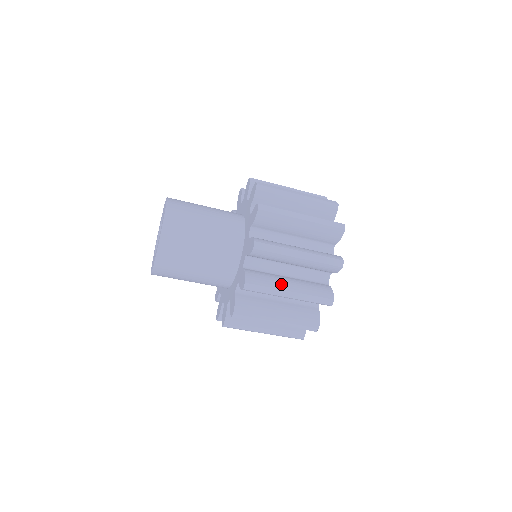
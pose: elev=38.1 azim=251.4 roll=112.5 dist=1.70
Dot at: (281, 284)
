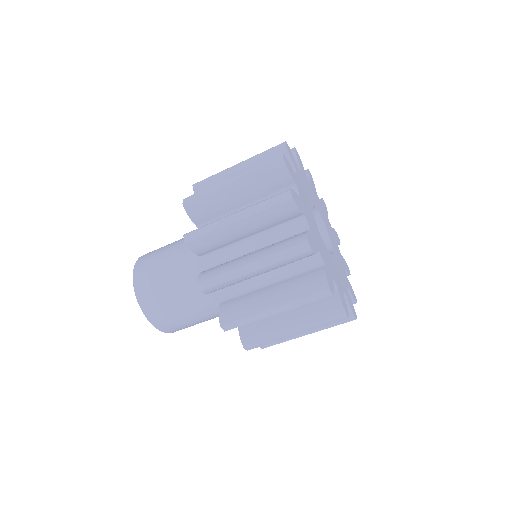
Dot at: occluded
